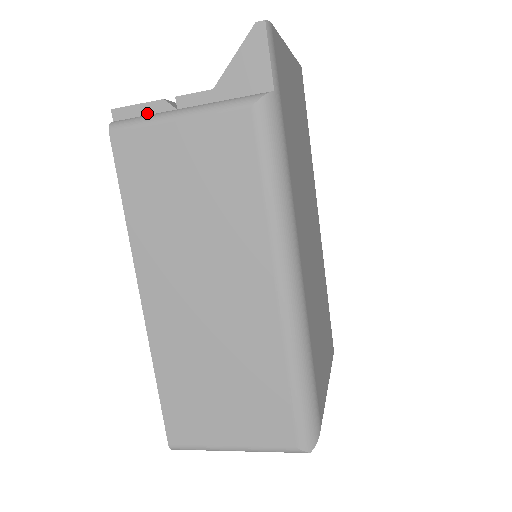
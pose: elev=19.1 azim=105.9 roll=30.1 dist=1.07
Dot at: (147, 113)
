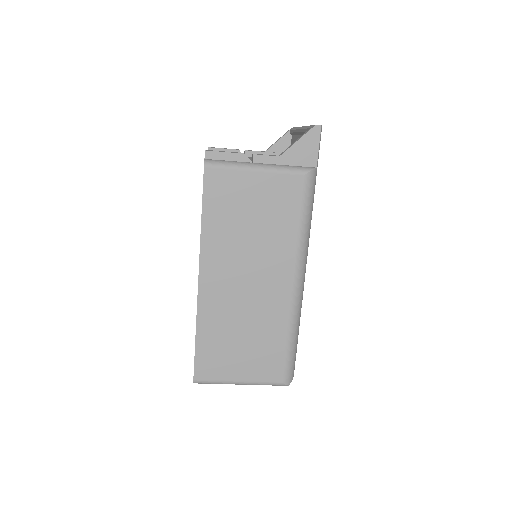
Dot at: (231, 159)
